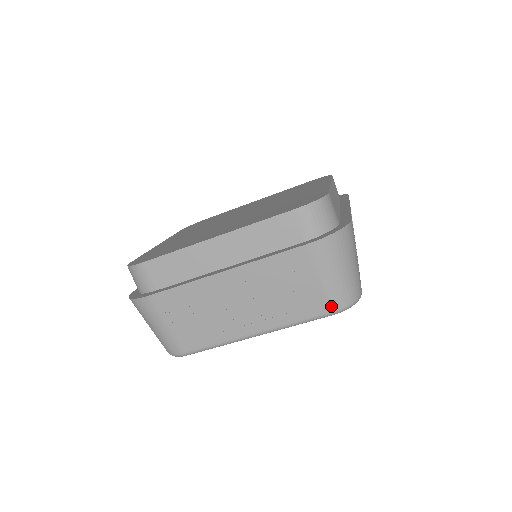
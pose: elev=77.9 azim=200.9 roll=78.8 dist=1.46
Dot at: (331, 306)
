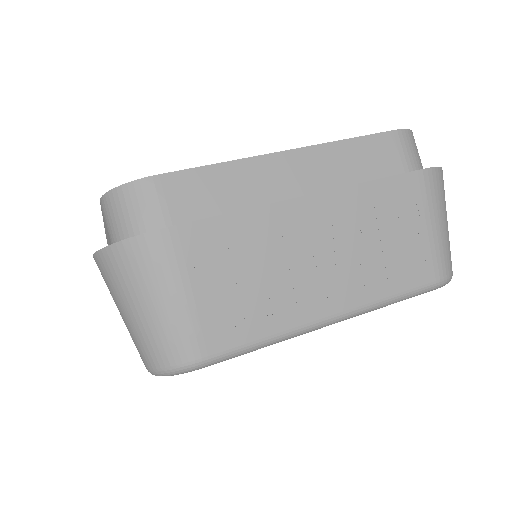
Dot at: (438, 271)
